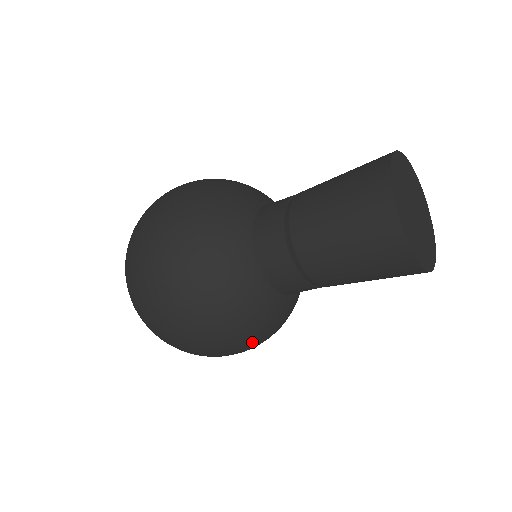
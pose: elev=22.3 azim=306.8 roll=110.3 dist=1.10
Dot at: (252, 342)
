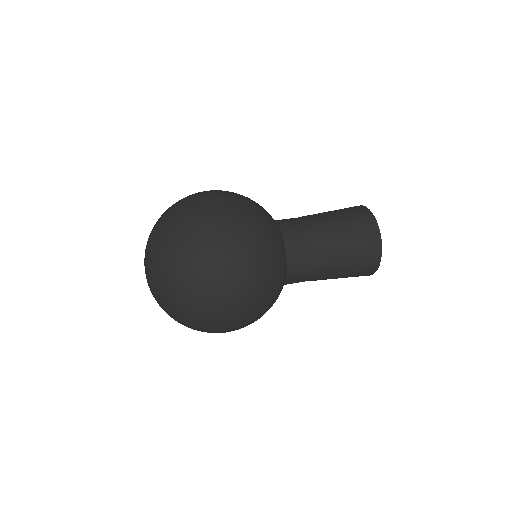
Dot at: occluded
